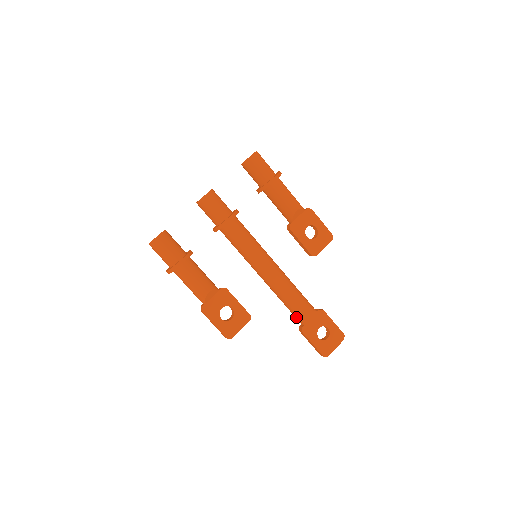
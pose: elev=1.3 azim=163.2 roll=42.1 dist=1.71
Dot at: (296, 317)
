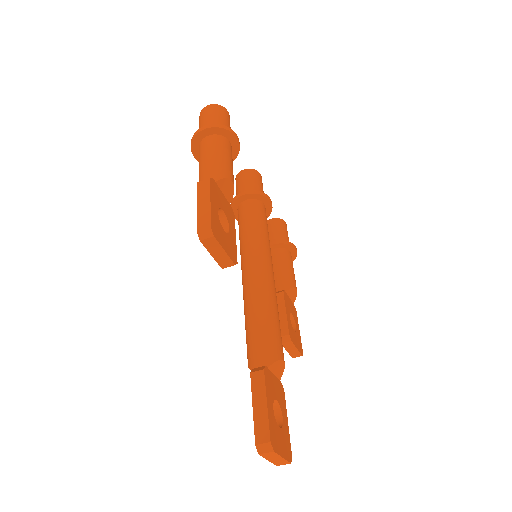
Dot at: (261, 349)
